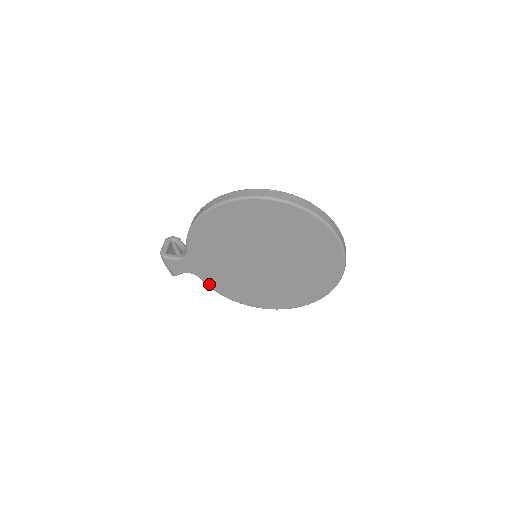
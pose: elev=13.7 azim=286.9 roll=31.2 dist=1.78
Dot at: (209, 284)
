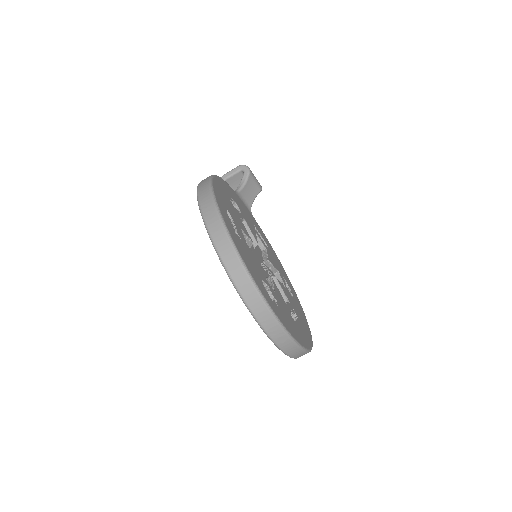
Dot at: occluded
